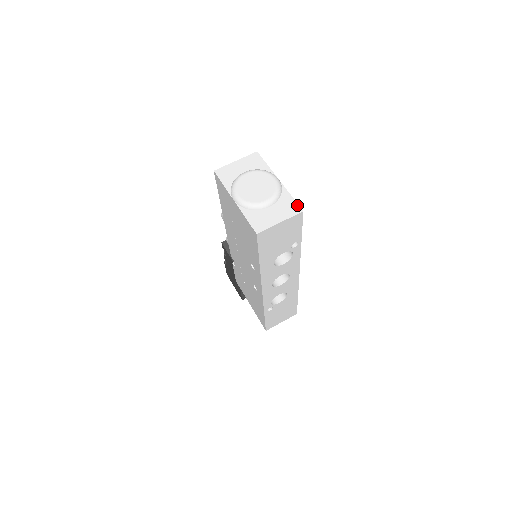
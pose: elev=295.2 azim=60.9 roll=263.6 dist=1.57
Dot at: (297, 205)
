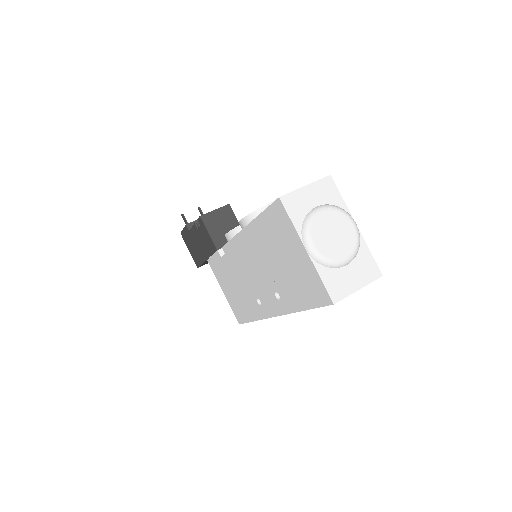
Dot at: (376, 266)
